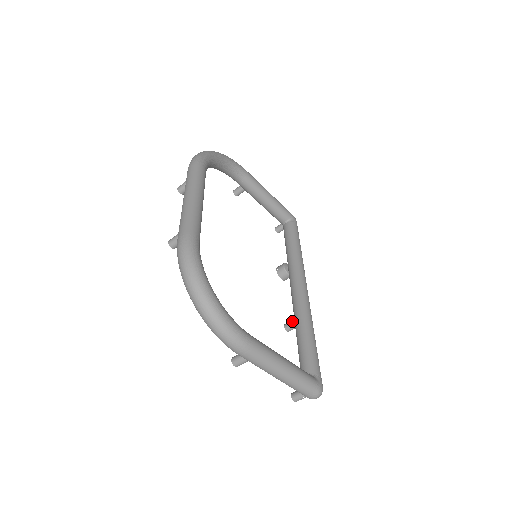
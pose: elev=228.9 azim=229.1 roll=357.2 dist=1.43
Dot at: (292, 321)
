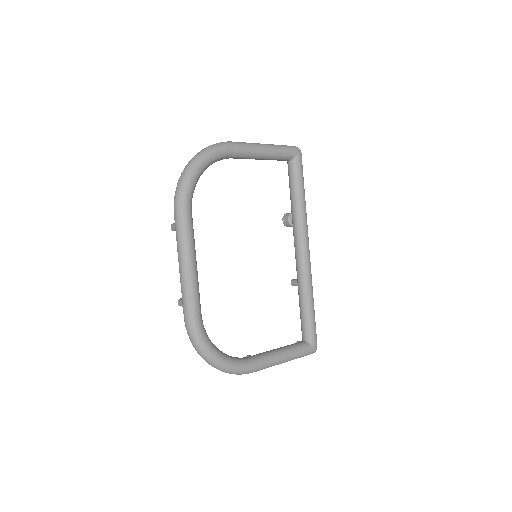
Dot at: (296, 283)
